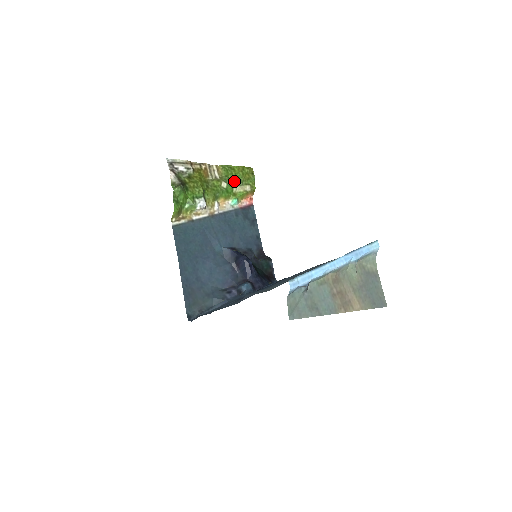
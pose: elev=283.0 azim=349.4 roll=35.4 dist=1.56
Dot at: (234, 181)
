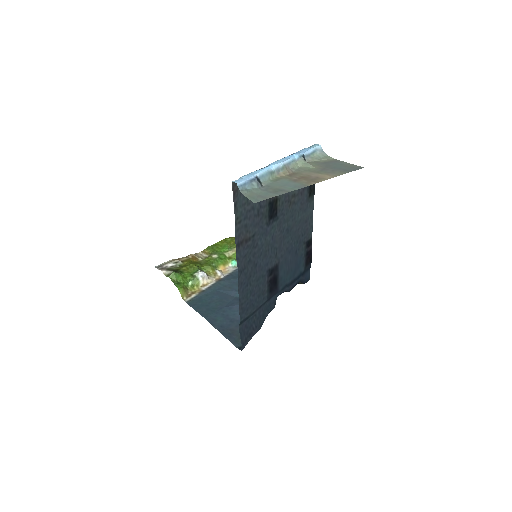
Dot at: (223, 250)
